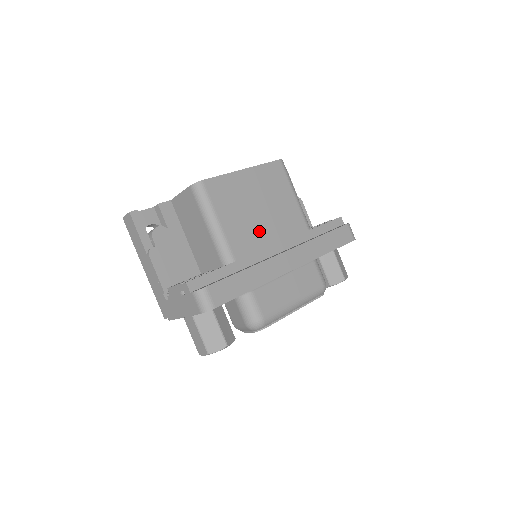
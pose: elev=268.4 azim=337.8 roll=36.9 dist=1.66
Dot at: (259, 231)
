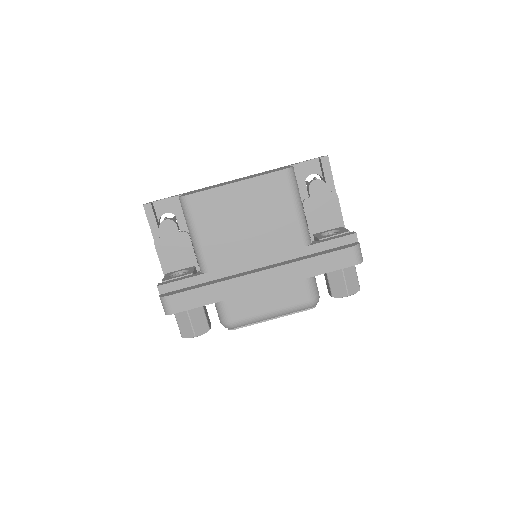
Dot at: (241, 245)
